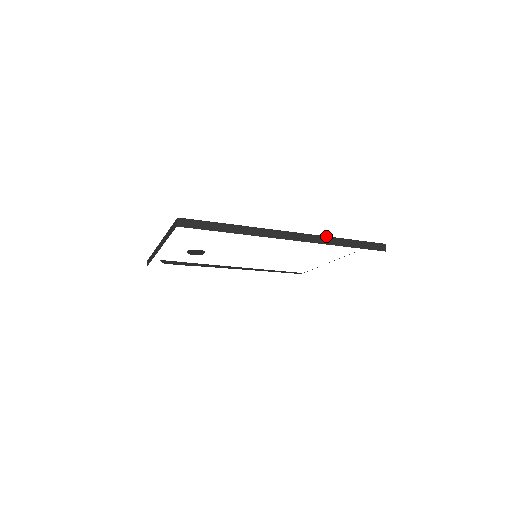
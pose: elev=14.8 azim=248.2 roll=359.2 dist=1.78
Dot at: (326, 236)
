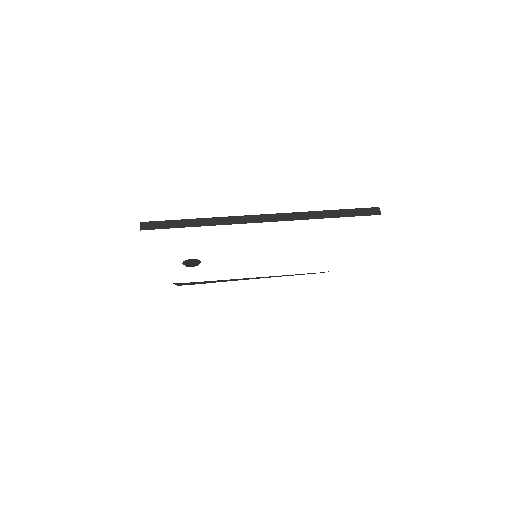
Dot at: occluded
